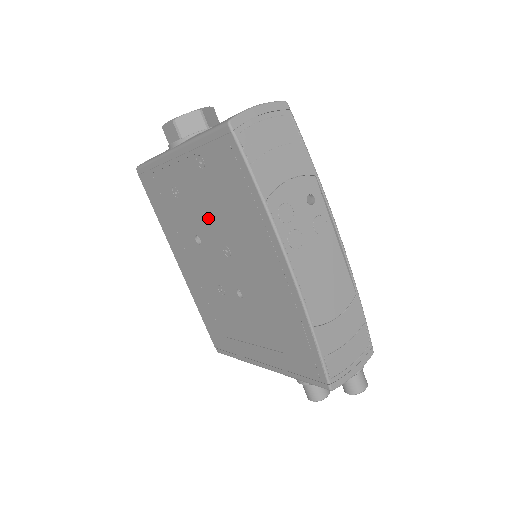
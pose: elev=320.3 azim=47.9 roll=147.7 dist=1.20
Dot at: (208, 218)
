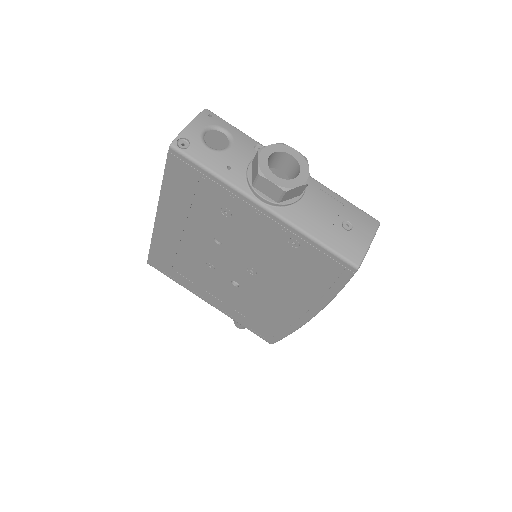
Dot at: (254, 252)
